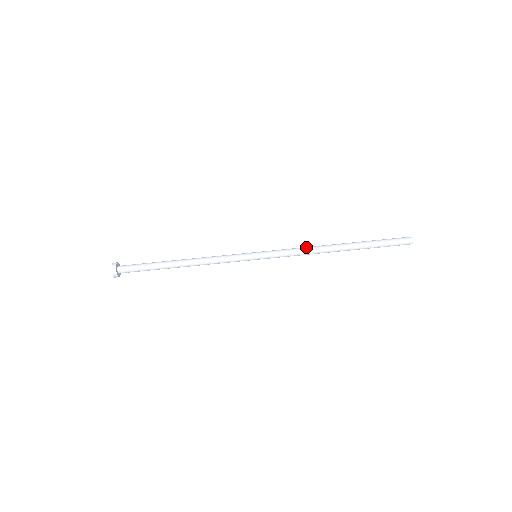
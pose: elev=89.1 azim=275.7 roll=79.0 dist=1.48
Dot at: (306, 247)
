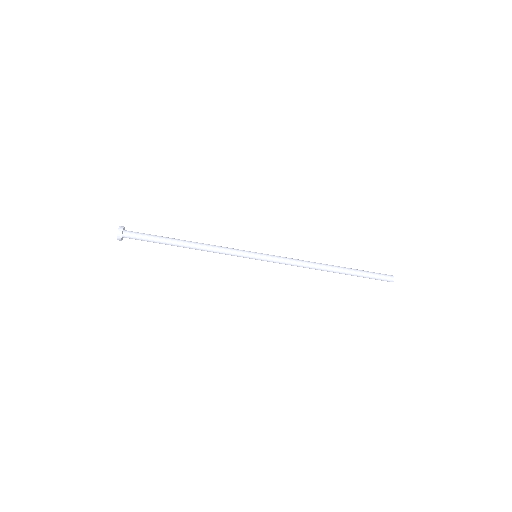
Dot at: (303, 263)
